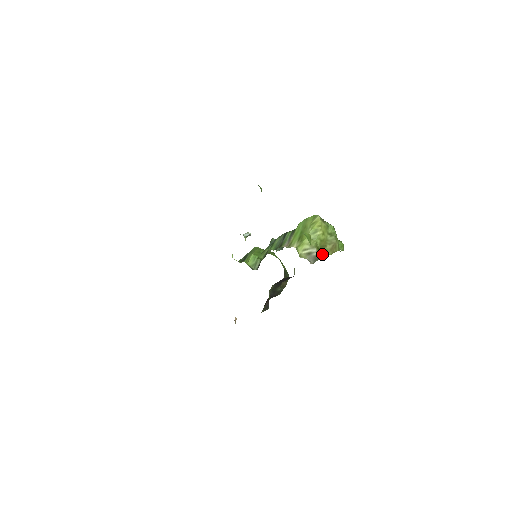
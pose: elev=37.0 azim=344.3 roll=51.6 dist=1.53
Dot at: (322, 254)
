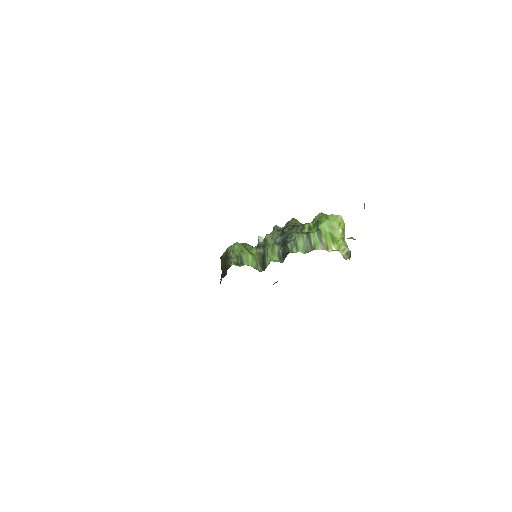
Dot at: occluded
